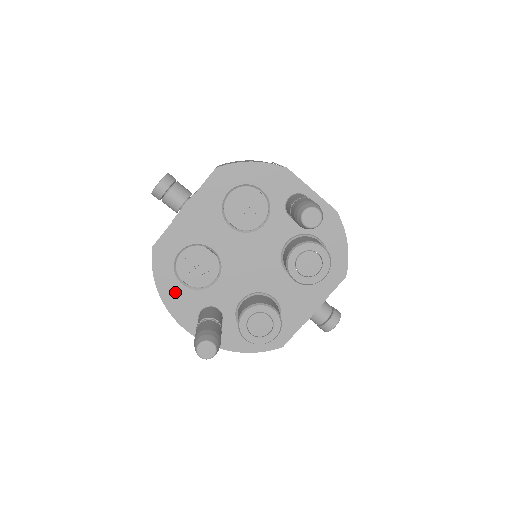
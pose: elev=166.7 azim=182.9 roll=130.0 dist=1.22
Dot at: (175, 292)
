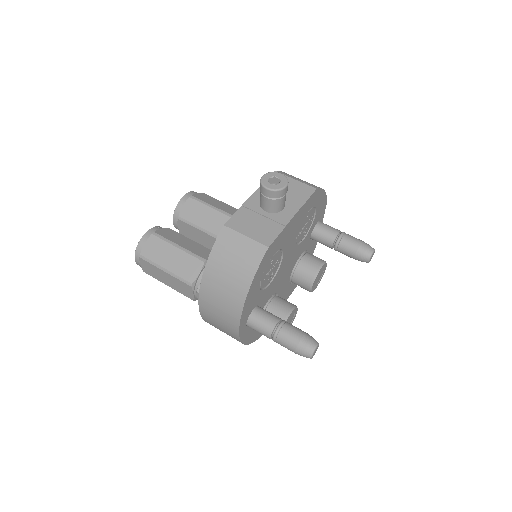
Dot at: (254, 292)
